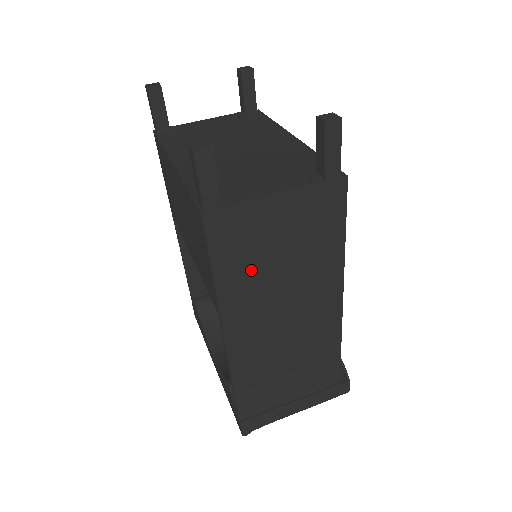
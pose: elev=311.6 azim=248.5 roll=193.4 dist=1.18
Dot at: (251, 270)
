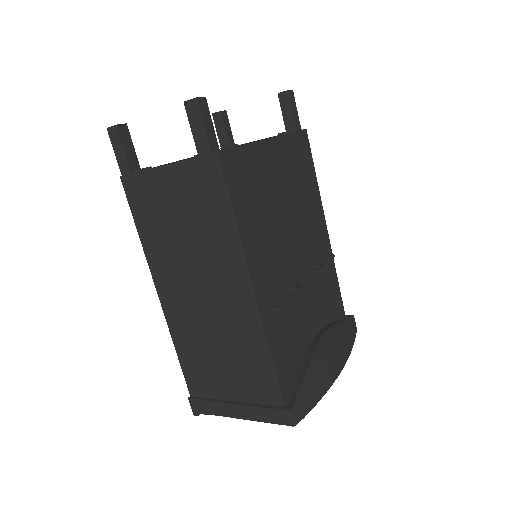
Dot at: (162, 234)
